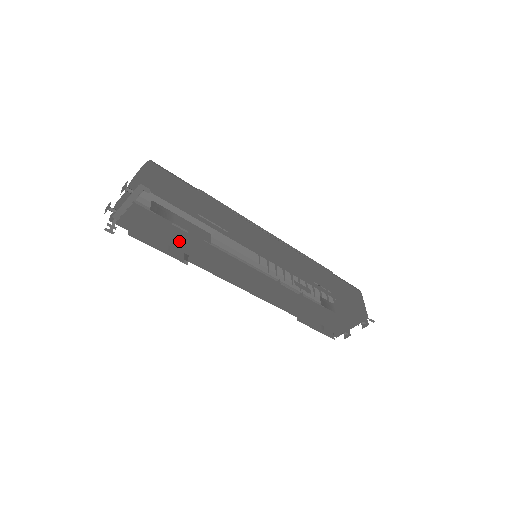
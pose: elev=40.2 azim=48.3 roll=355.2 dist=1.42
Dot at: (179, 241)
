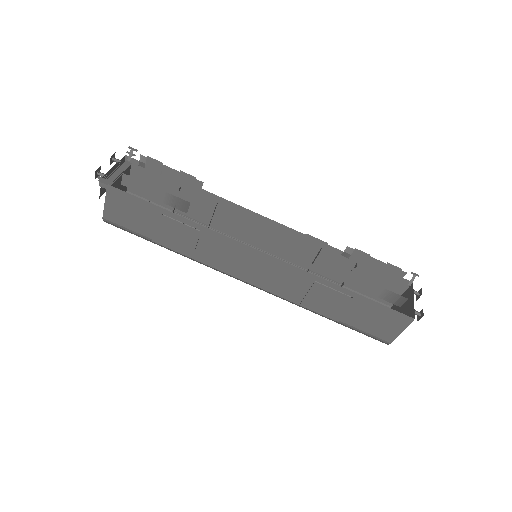
Dot at: (171, 233)
